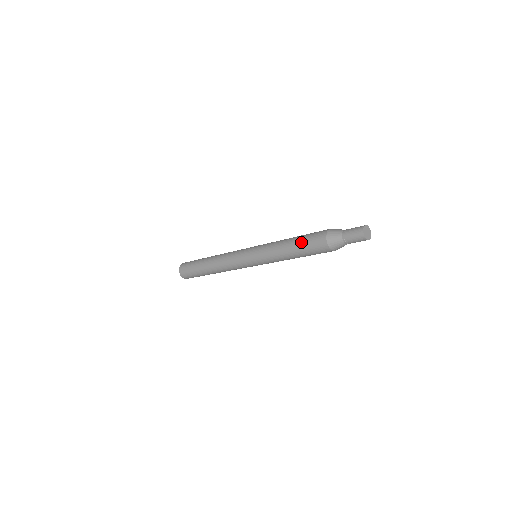
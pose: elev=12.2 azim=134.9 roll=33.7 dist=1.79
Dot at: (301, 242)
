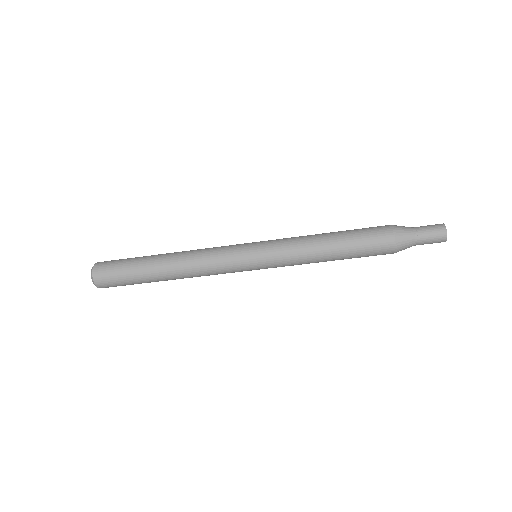
Dot at: (353, 241)
